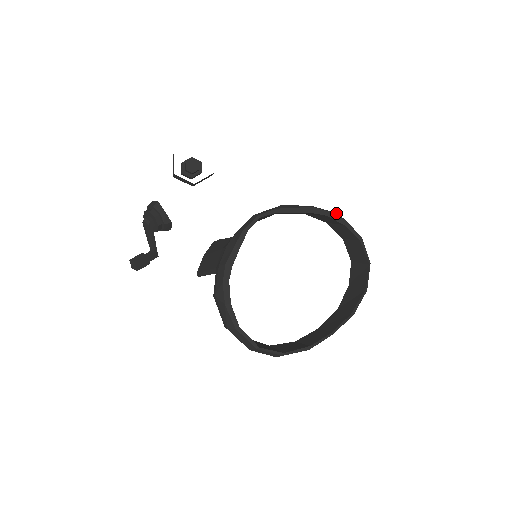
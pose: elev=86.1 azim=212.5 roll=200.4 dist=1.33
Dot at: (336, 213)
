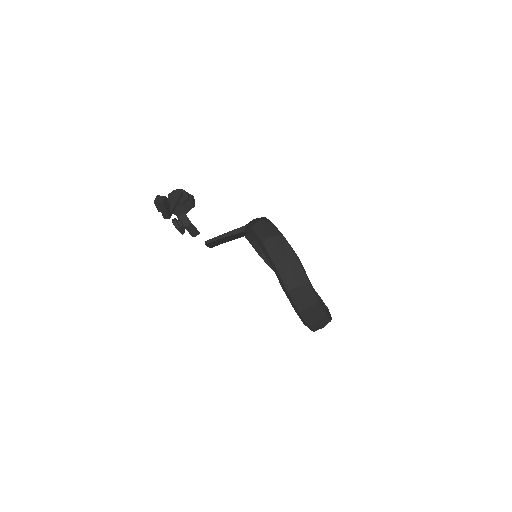
Dot at: occluded
